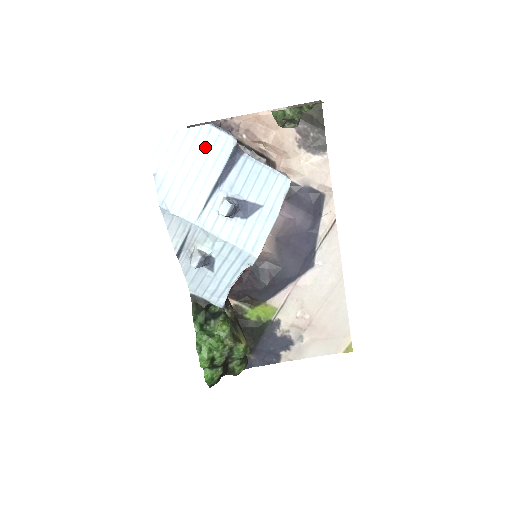
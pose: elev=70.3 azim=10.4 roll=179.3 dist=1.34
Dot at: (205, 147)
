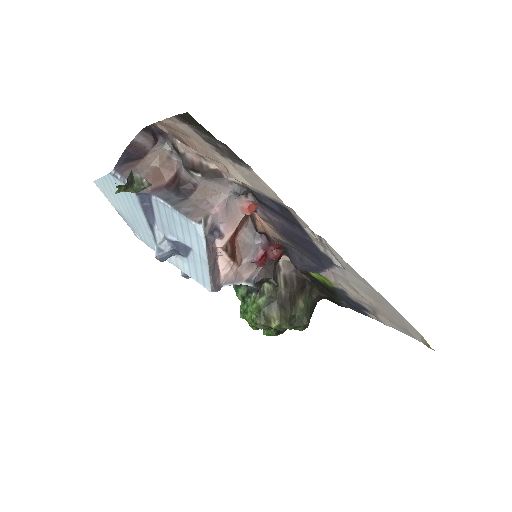
Dot at: (122, 194)
